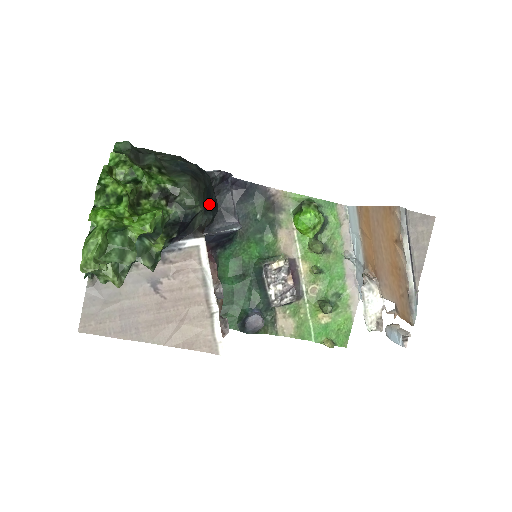
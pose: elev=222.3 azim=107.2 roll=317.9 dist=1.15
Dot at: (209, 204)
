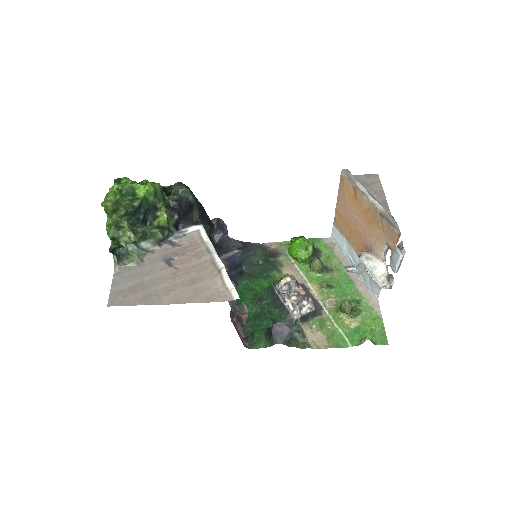
Dot at: (205, 218)
